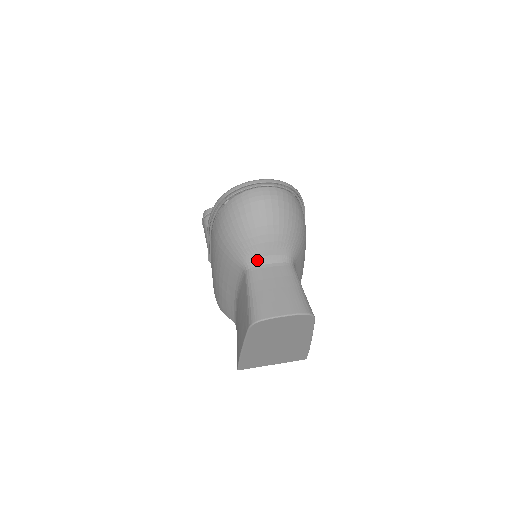
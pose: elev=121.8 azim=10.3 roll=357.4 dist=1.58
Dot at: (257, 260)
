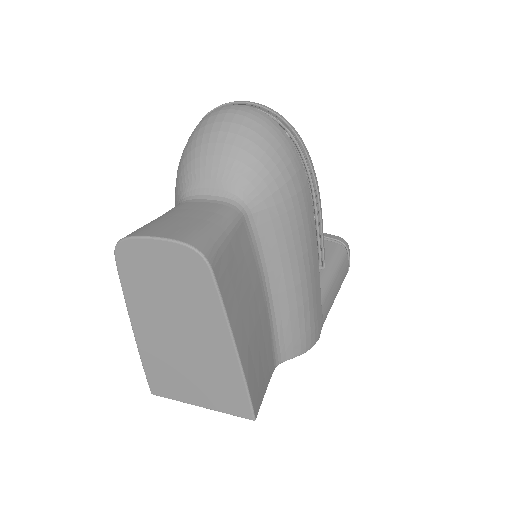
Dot at: (192, 193)
